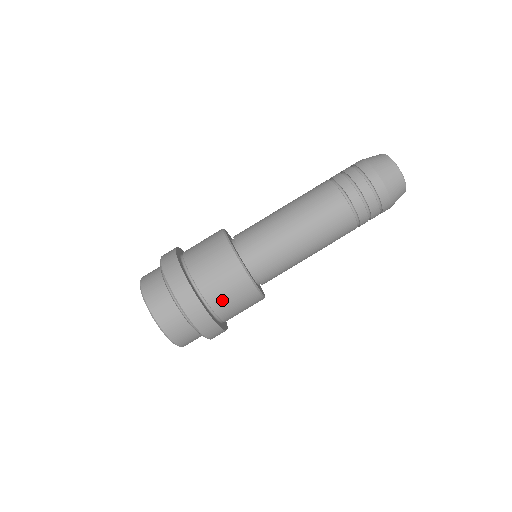
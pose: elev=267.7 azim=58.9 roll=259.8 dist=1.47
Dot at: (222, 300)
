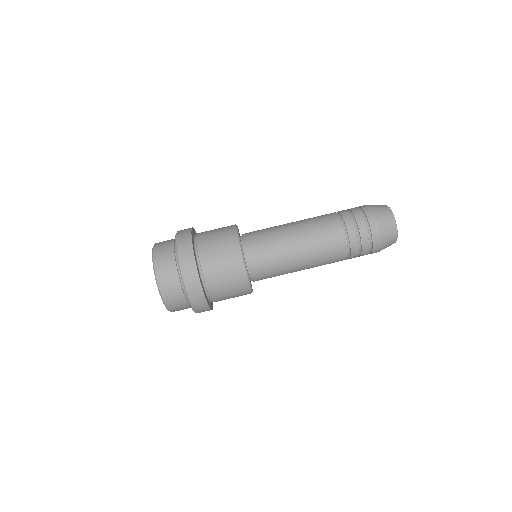
Dot at: occluded
